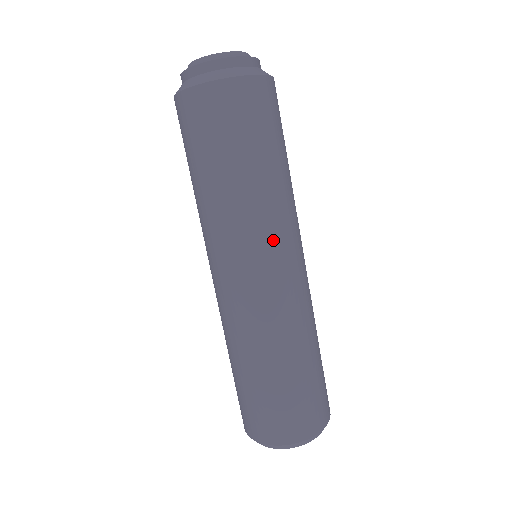
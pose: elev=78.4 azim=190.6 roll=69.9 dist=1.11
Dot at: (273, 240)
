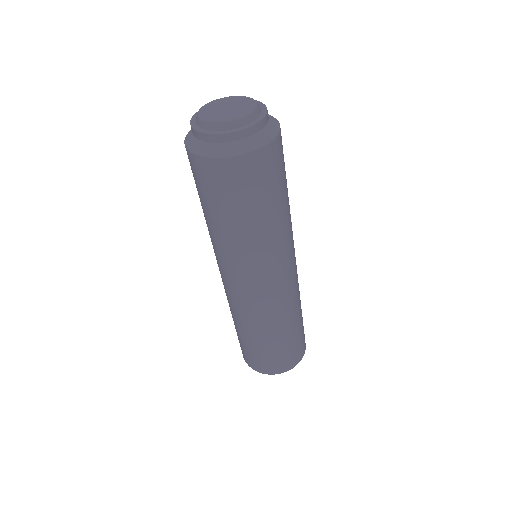
Dot at: (278, 262)
